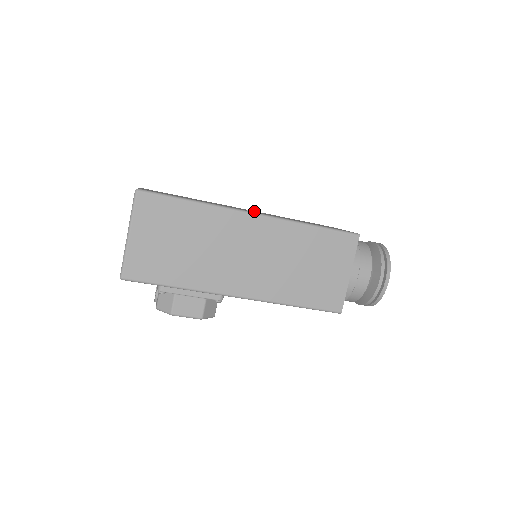
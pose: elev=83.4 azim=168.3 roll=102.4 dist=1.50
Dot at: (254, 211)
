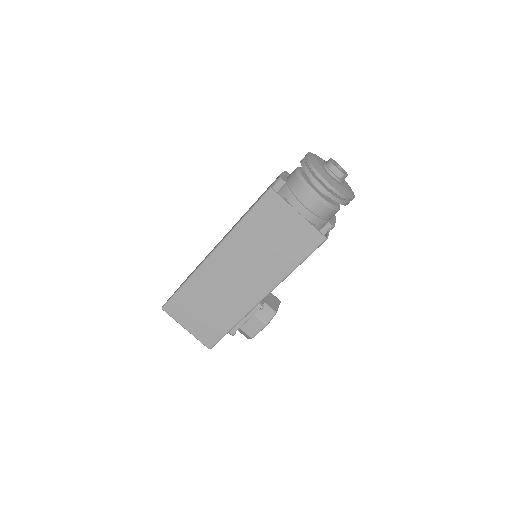
Dot at: occluded
